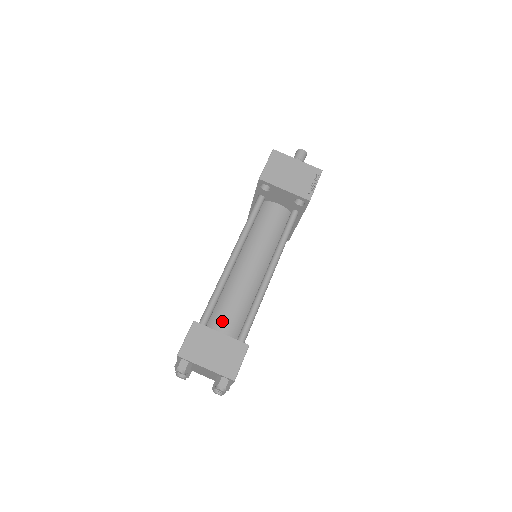
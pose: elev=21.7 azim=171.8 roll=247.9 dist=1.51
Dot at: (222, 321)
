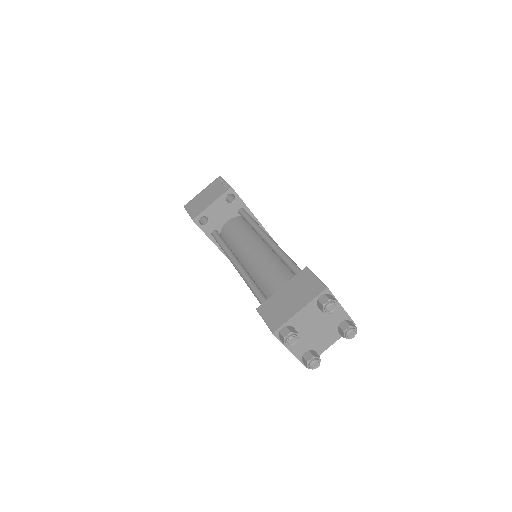
Dot at: (276, 288)
